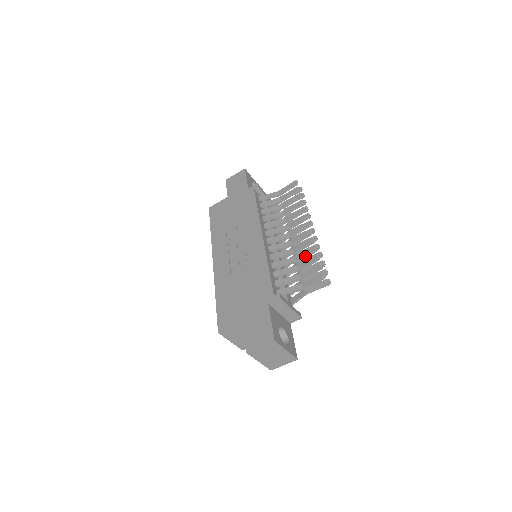
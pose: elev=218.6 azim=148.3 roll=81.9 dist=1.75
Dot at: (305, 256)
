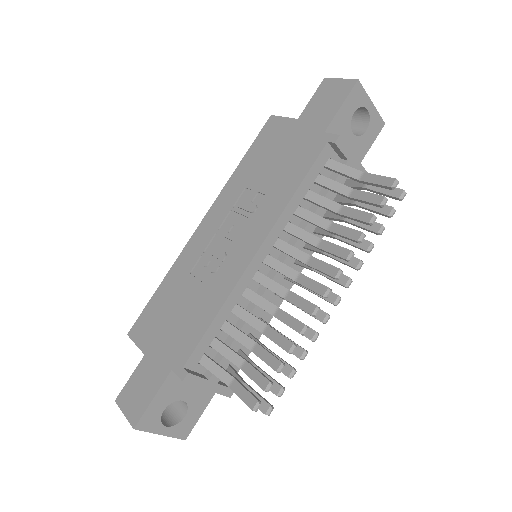
Dot at: (274, 342)
